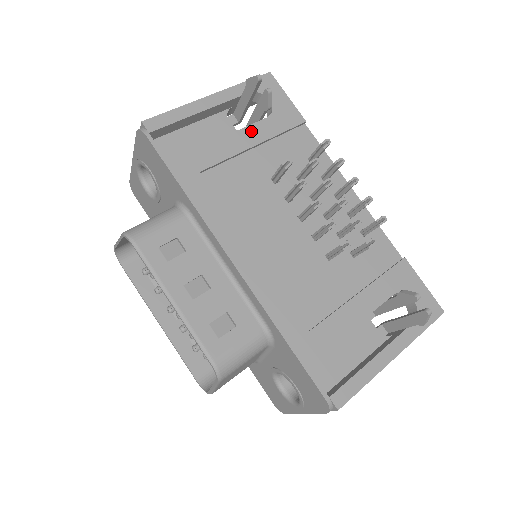
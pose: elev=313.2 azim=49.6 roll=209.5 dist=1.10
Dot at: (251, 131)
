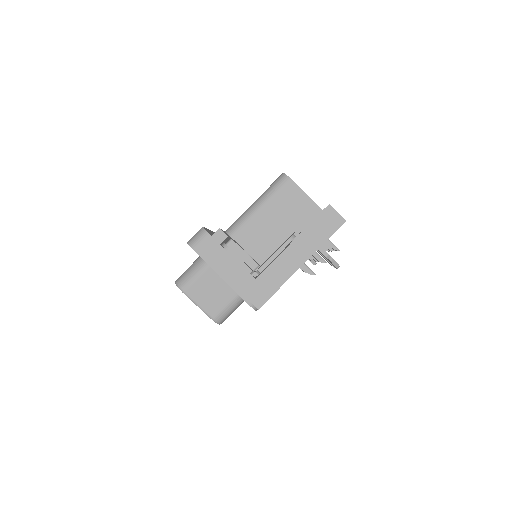
Dot at: occluded
